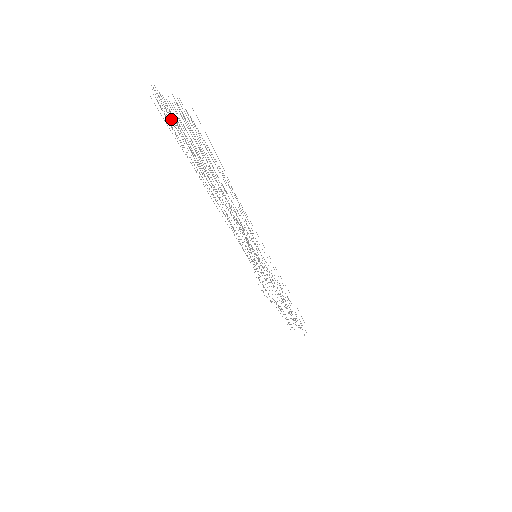
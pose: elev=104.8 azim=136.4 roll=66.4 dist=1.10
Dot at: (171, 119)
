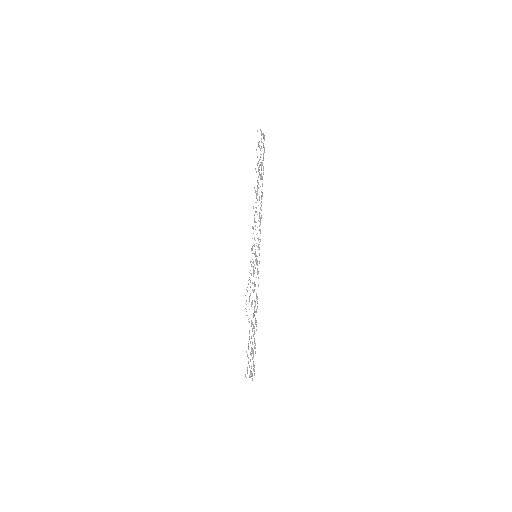
Dot at: occluded
